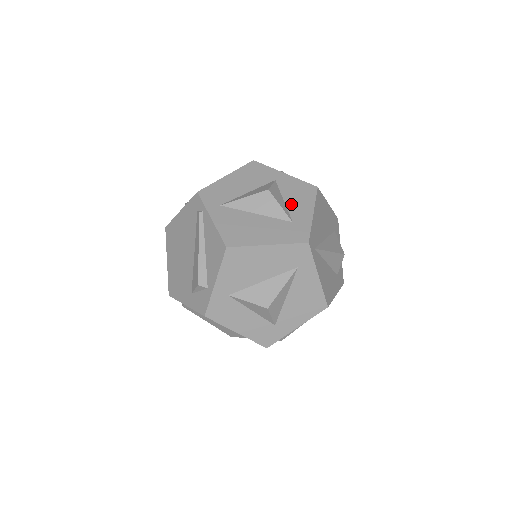
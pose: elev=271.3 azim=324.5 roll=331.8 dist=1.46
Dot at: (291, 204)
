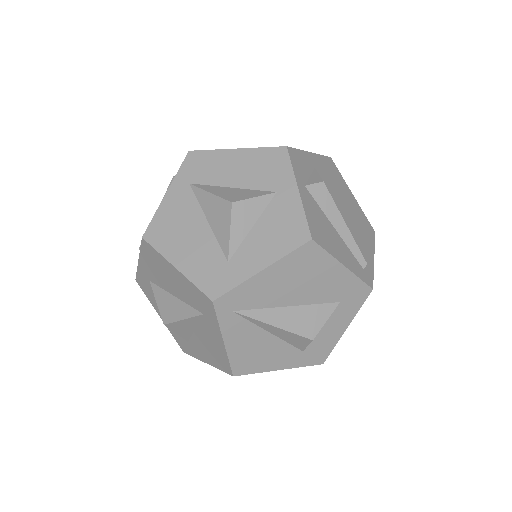
Dot at: (254, 238)
